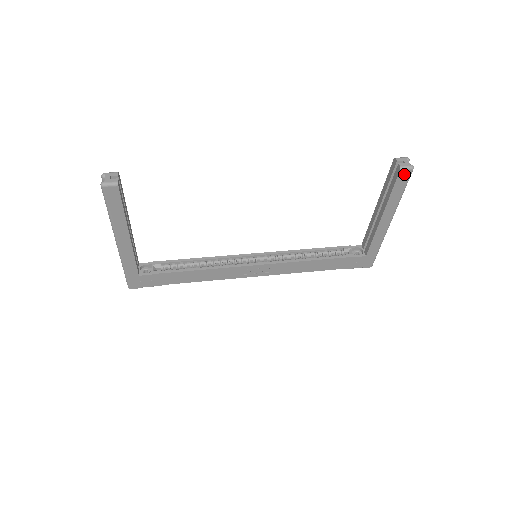
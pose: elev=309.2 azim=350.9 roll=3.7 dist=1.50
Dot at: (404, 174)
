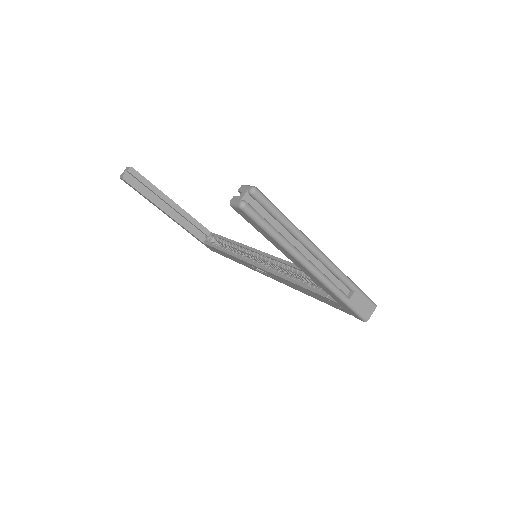
Dot at: (241, 212)
